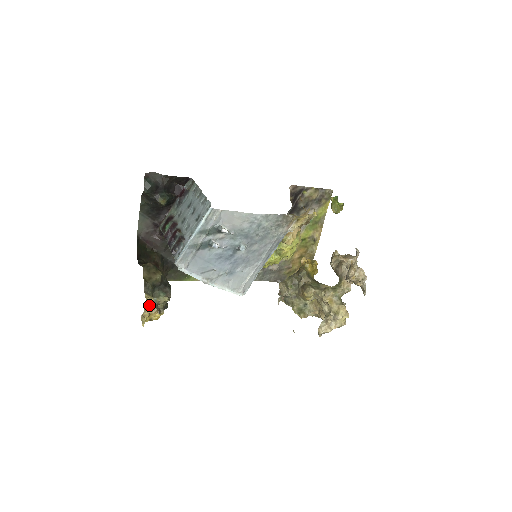
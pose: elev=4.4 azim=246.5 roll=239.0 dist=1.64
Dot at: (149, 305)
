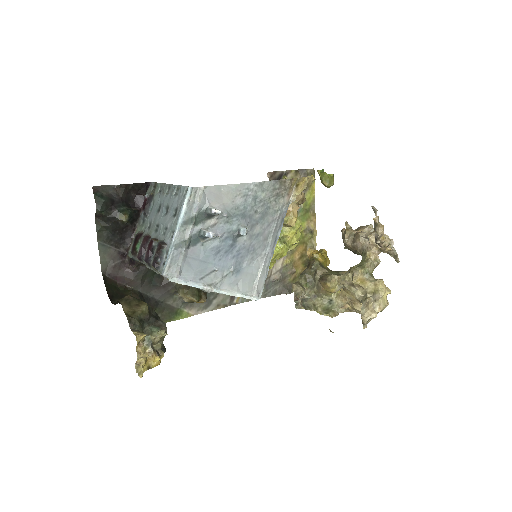
Dot at: (142, 345)
